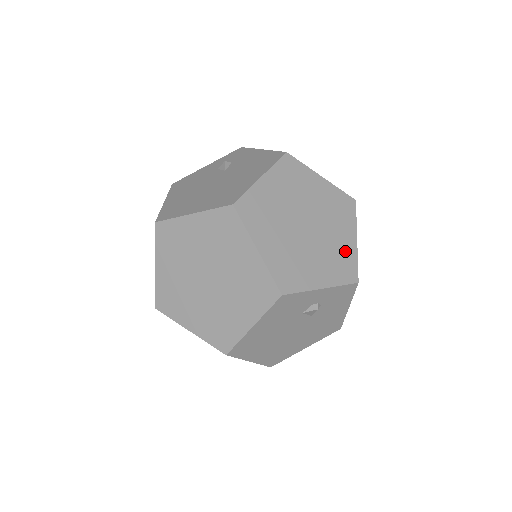
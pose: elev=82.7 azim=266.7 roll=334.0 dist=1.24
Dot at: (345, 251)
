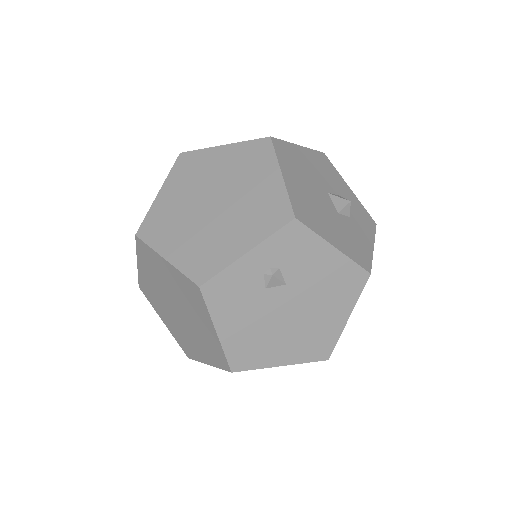
Dot at: (268, 196)
